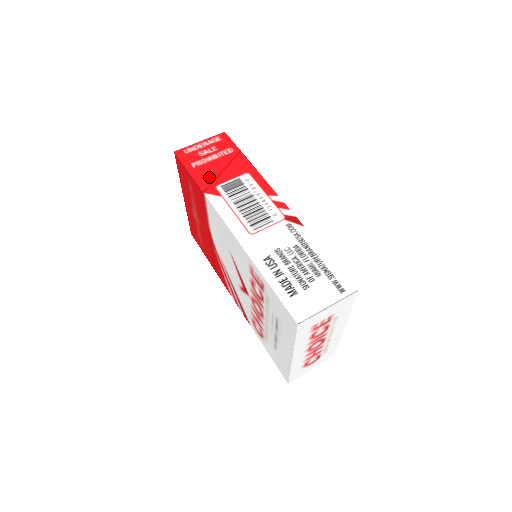
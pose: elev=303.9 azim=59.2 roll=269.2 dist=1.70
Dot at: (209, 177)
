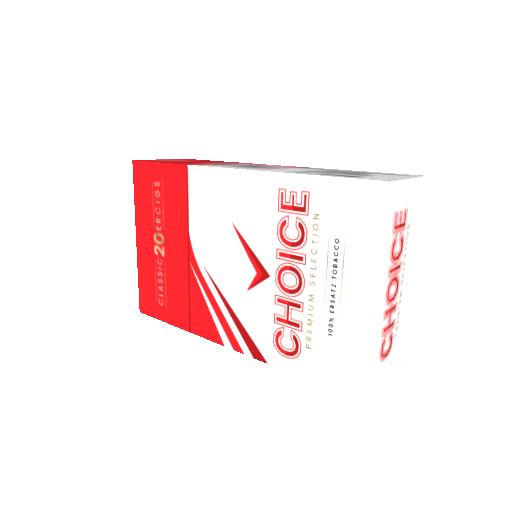
Dot at: occluded
